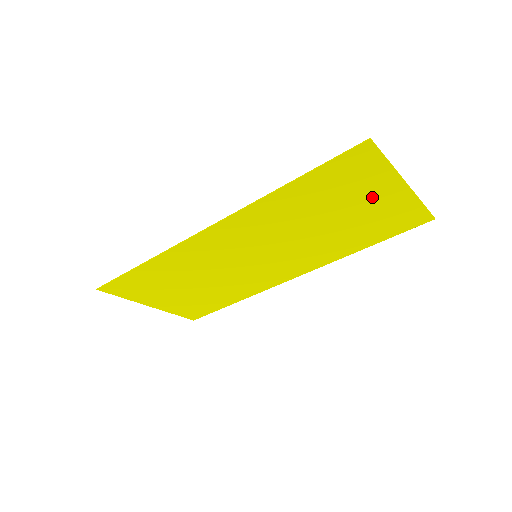
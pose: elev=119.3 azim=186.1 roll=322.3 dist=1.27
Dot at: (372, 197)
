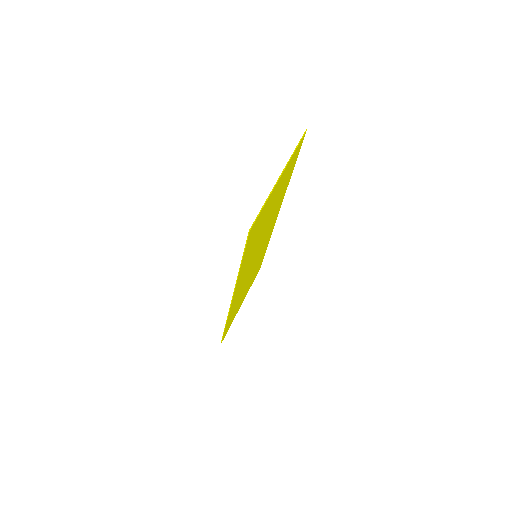
Dot at: (273, 198)
